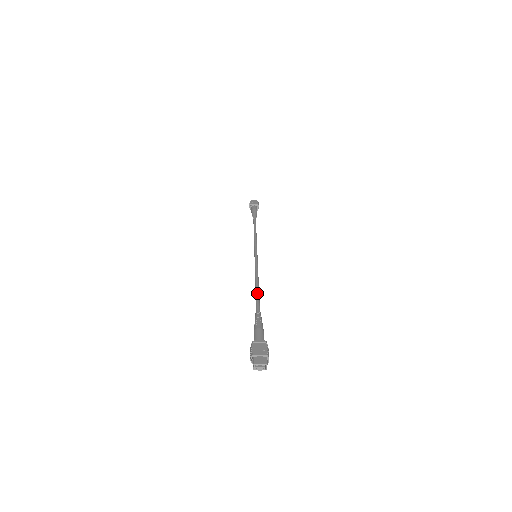
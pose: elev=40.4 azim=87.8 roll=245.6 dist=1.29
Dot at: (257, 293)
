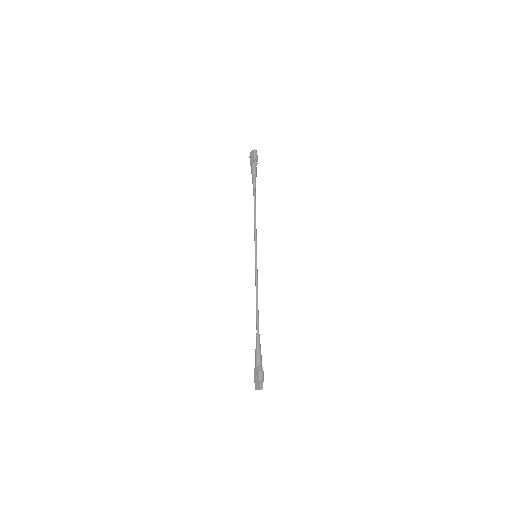
Dot at: (256, 312)
